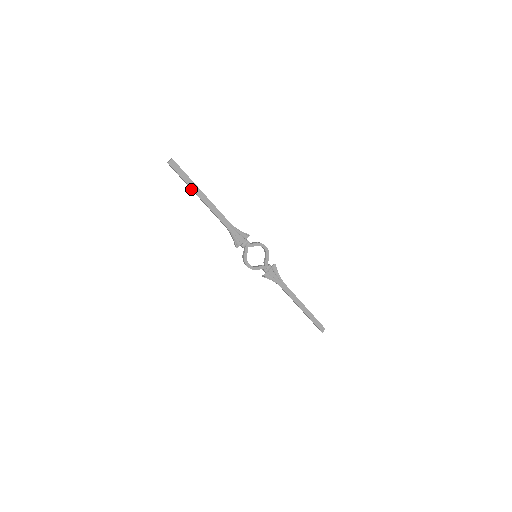
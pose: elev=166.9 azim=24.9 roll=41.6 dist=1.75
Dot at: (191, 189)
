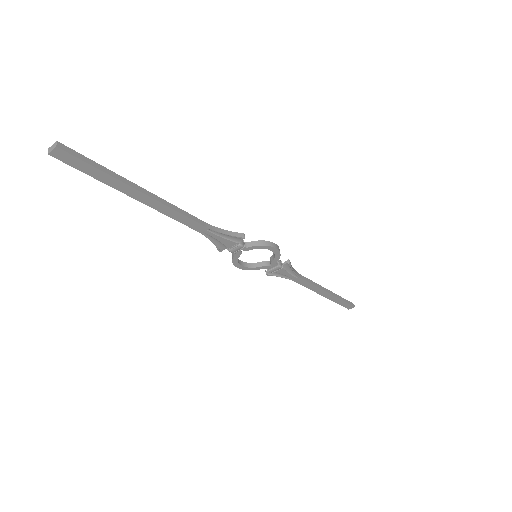
Dot at: (118, 186)
